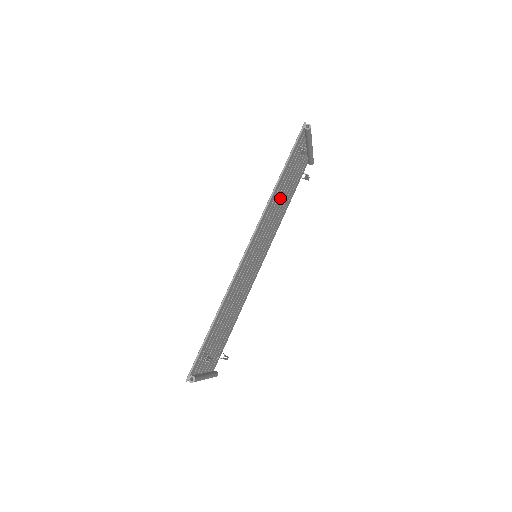
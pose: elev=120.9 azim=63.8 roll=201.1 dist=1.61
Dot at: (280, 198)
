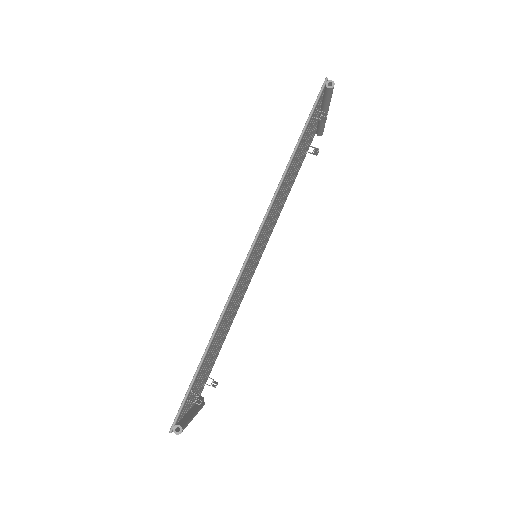
Dot at: (288, 180)
